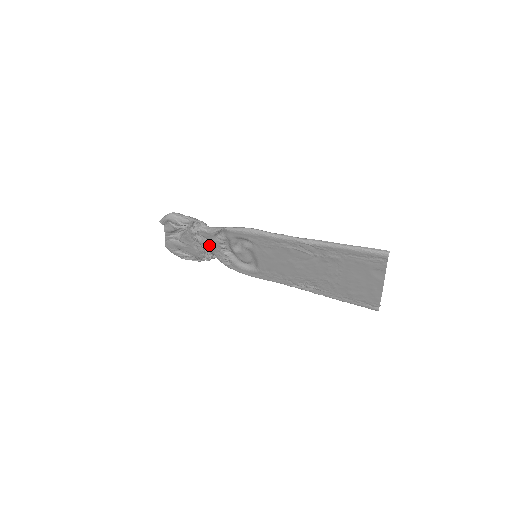
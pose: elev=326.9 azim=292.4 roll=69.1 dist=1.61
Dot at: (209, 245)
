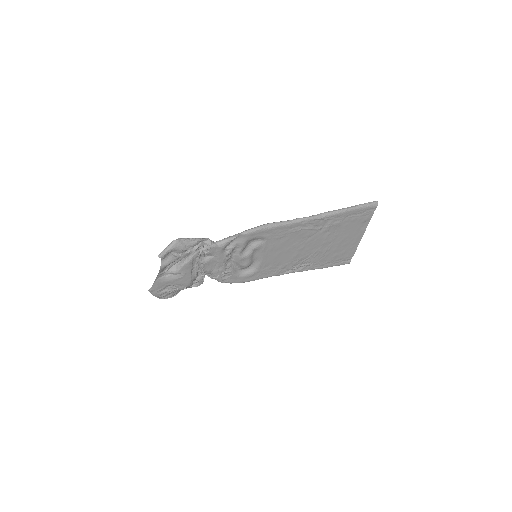
Dot at: (212, 263)
